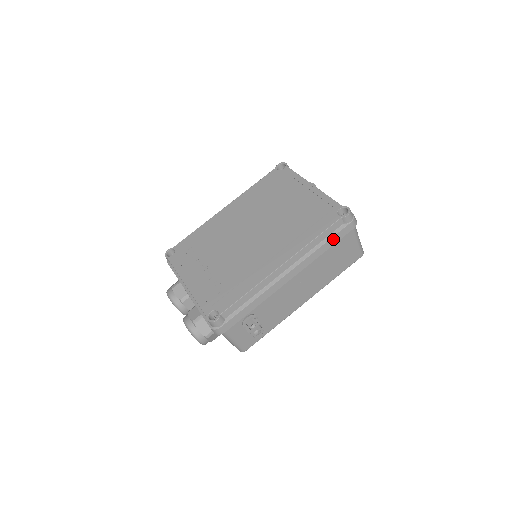
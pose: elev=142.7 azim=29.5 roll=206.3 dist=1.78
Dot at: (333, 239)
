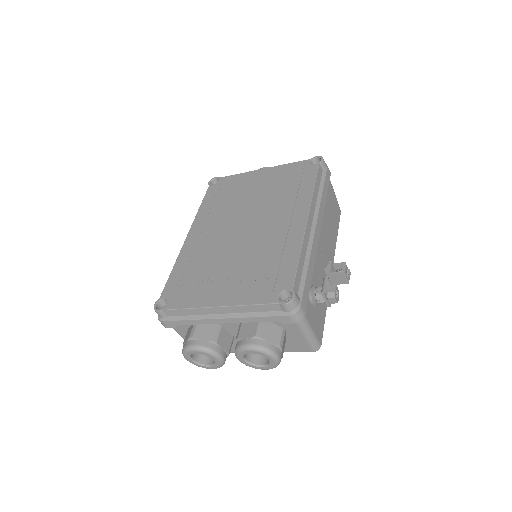
Dot at: (325, 185)
